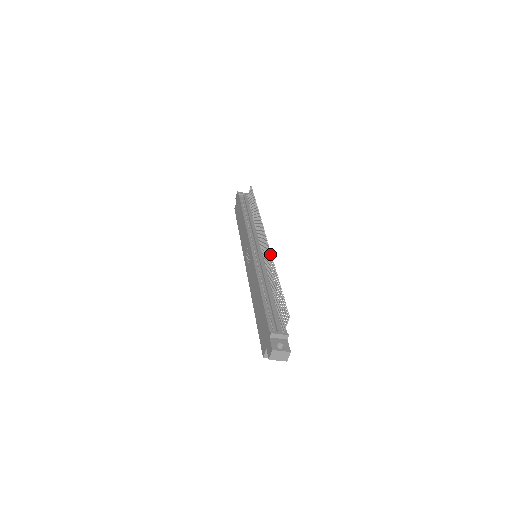
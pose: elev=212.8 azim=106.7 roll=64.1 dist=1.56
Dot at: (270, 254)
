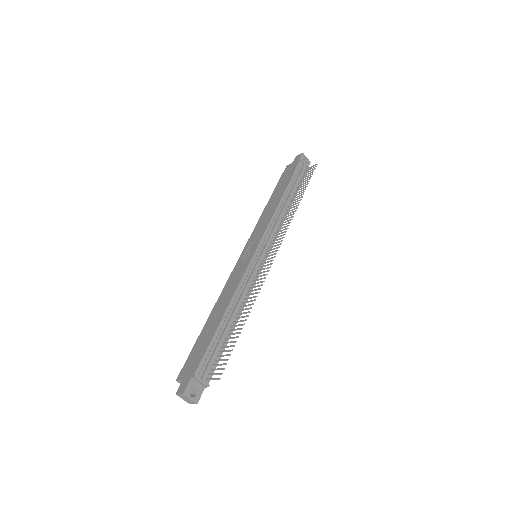
Dot at: (263, 281)
